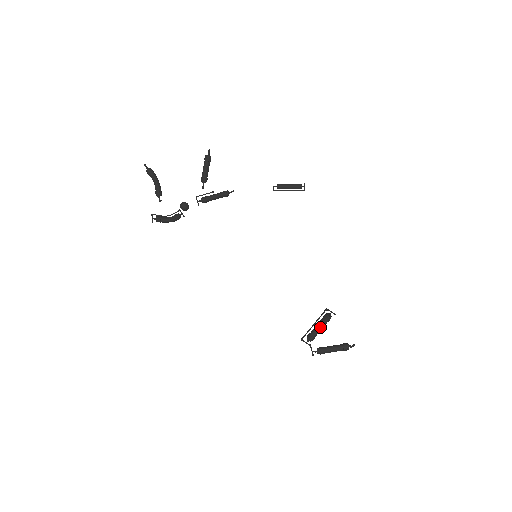
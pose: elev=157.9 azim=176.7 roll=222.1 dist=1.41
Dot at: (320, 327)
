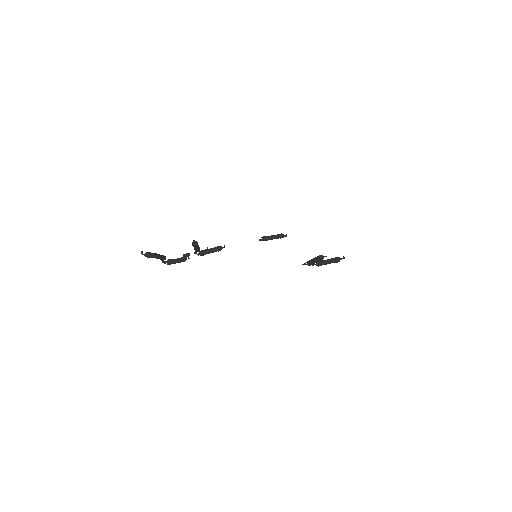
Dot at: (316, 262)
